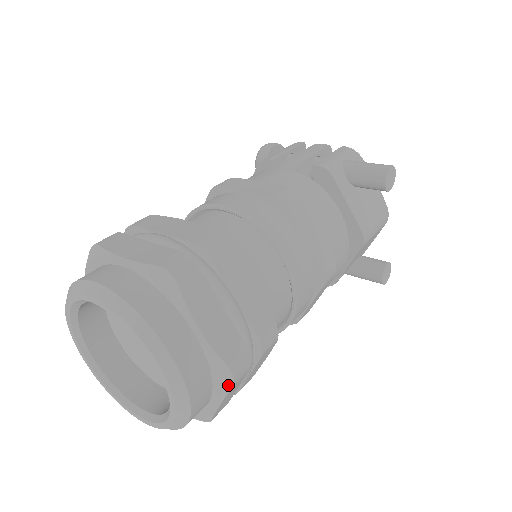
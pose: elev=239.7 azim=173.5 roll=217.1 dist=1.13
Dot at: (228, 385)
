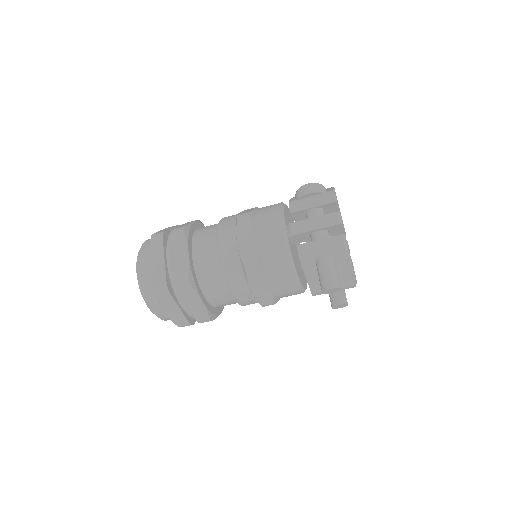
Dot at: occluded
